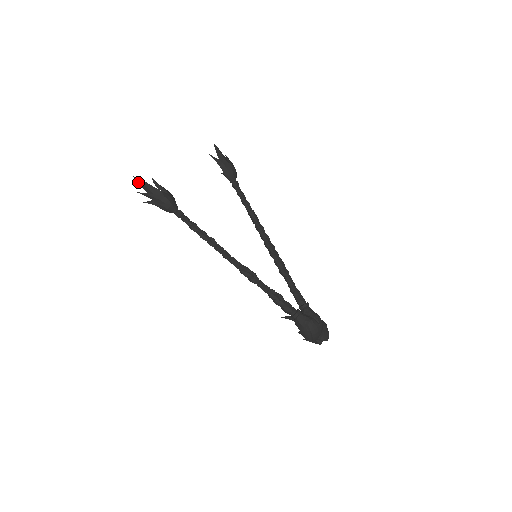
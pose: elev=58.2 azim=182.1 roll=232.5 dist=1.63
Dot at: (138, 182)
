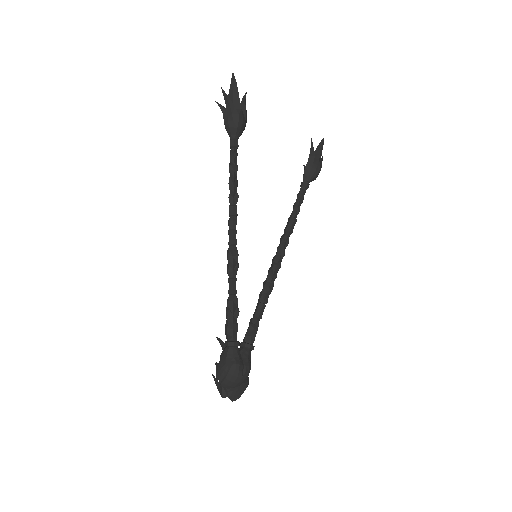
Dot at: (231, 80)
